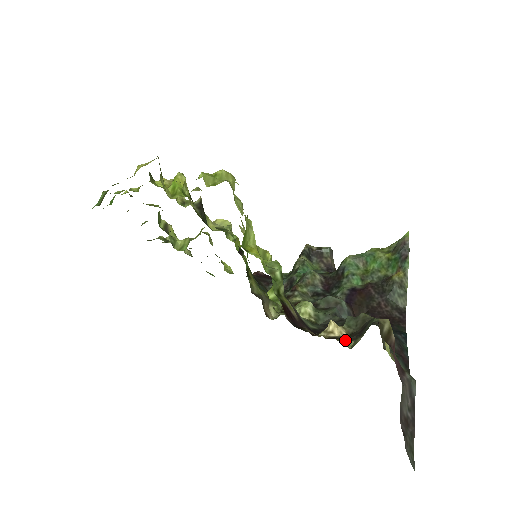
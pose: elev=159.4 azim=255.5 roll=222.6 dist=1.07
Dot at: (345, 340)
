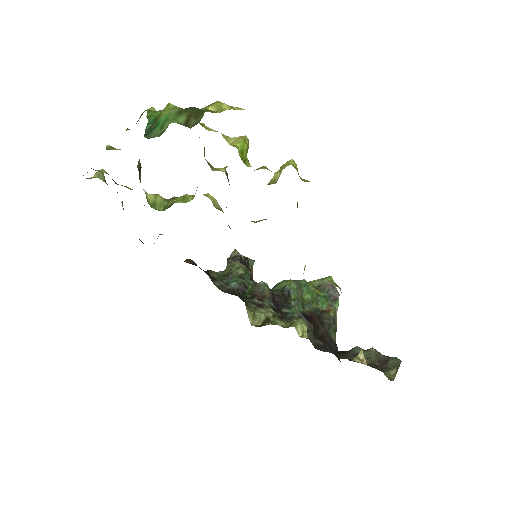
Dot at: (382, 371)
